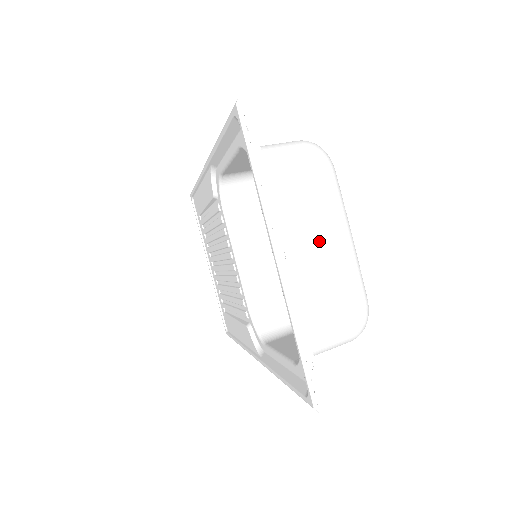
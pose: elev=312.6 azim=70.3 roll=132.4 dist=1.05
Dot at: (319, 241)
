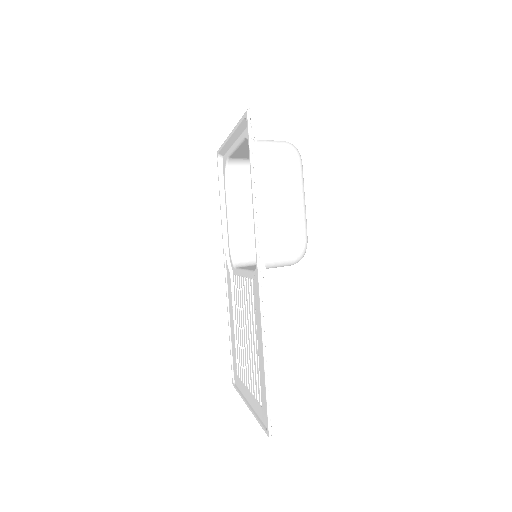
Dot at: occluded
